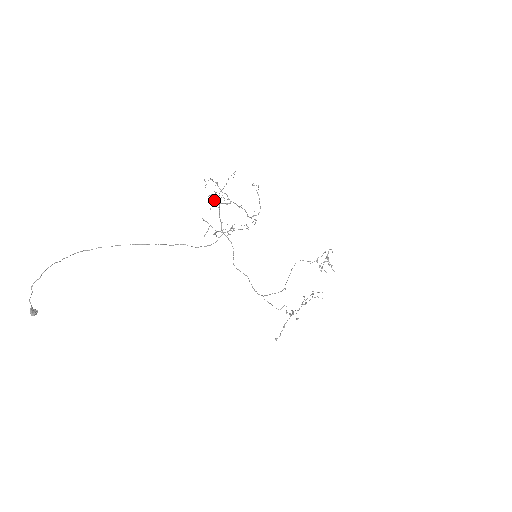
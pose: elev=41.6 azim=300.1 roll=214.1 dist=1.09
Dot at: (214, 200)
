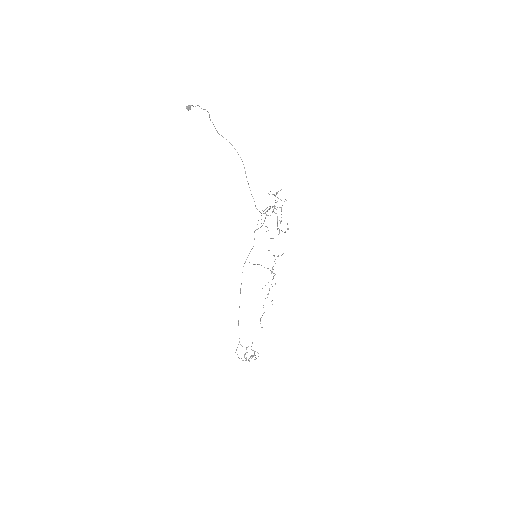
Dot at: occluded
